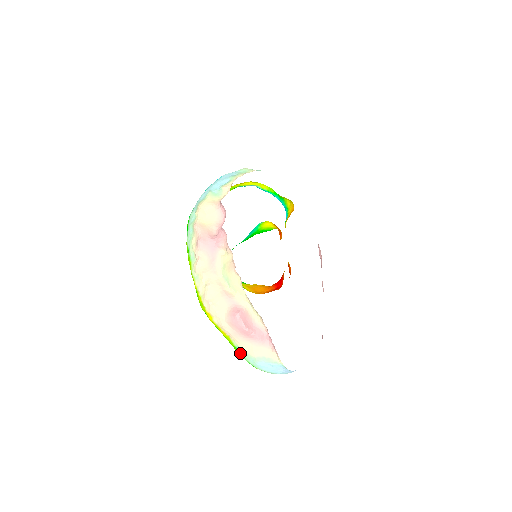
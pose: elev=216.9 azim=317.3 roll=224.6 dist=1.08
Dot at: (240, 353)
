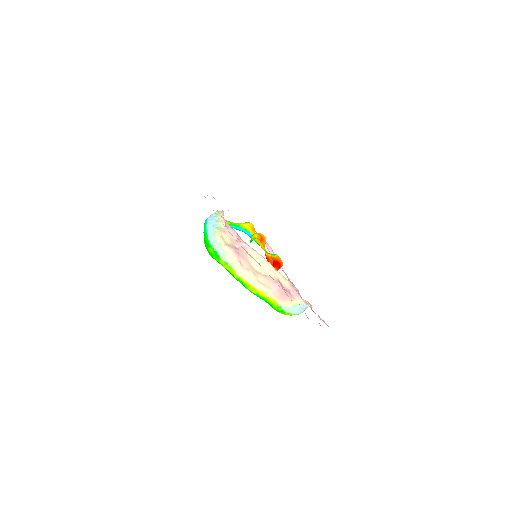
Dot at: (283, 309)
